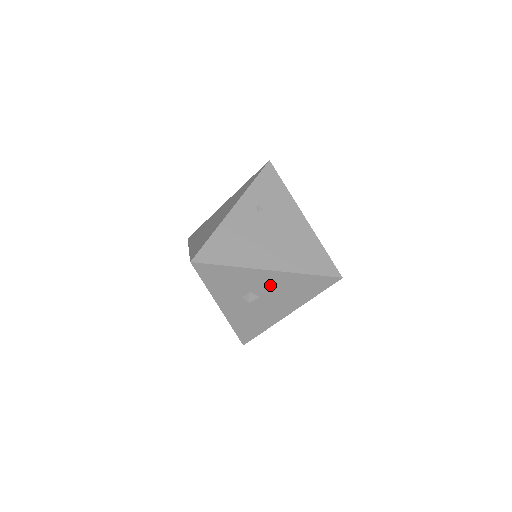
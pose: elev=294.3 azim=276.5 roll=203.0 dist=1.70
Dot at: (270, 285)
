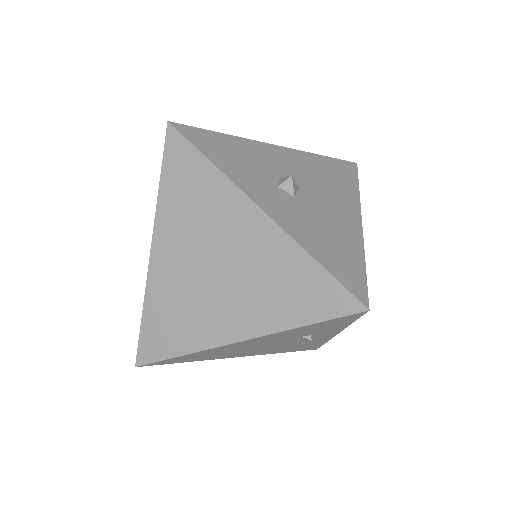
Dot at: (295, 168)
